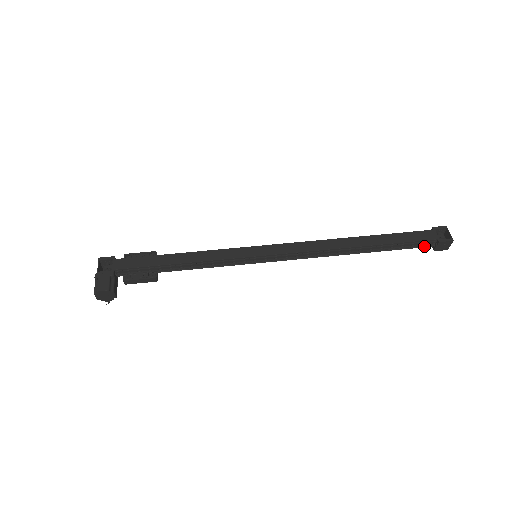
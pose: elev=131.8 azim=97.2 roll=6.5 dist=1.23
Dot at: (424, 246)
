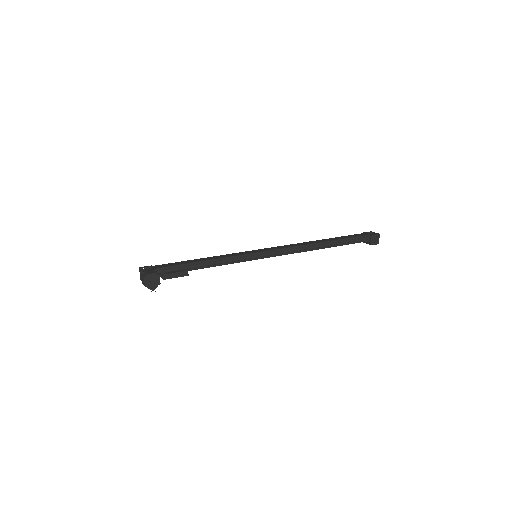
Dot at: (363, 241)
